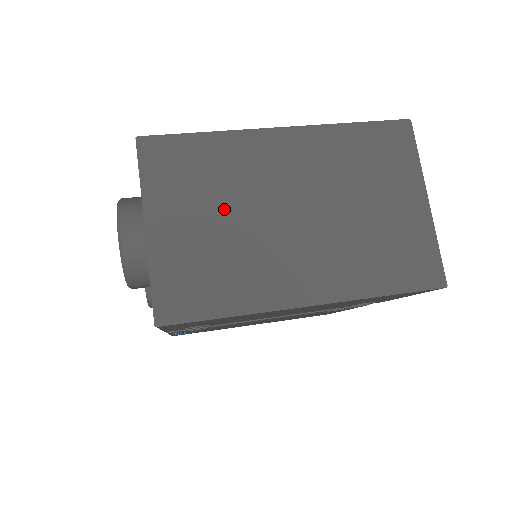
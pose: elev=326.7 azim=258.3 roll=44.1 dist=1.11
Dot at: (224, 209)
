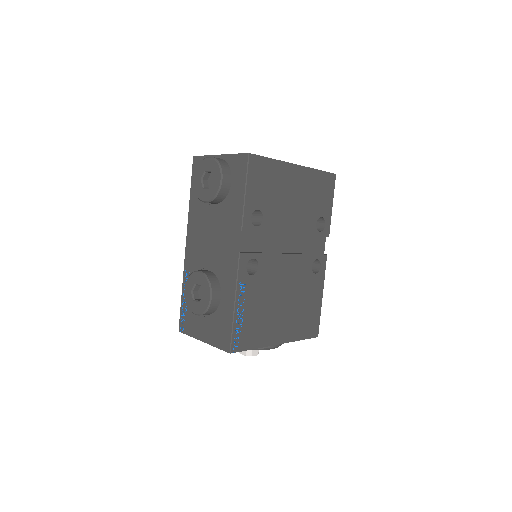
Dot at: occluded
